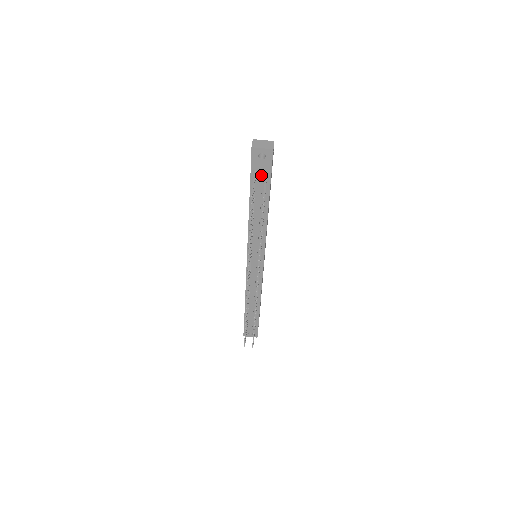
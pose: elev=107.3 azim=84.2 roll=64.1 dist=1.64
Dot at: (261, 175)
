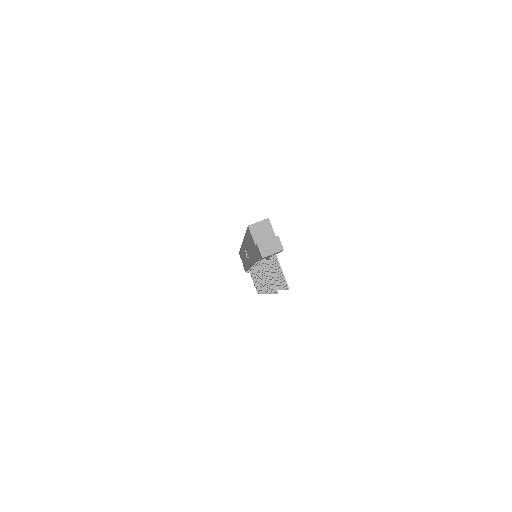
Dot at: (270, 256)
